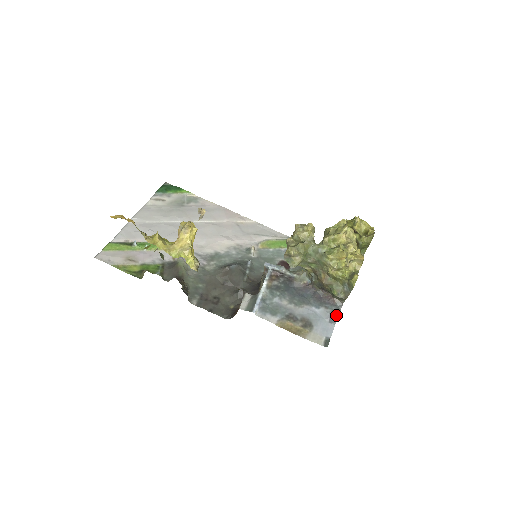
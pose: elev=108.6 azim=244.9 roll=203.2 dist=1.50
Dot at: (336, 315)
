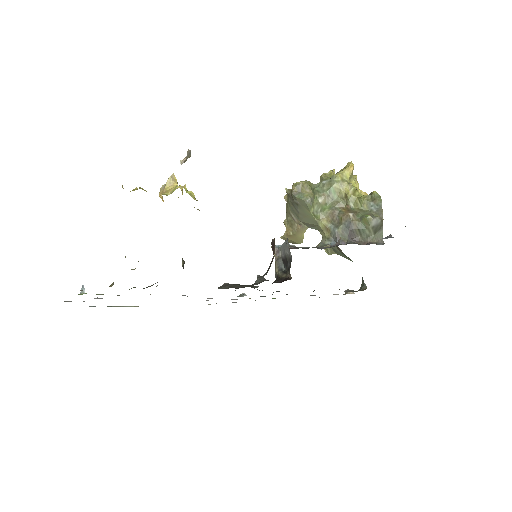
Dot at: (387, 236)
